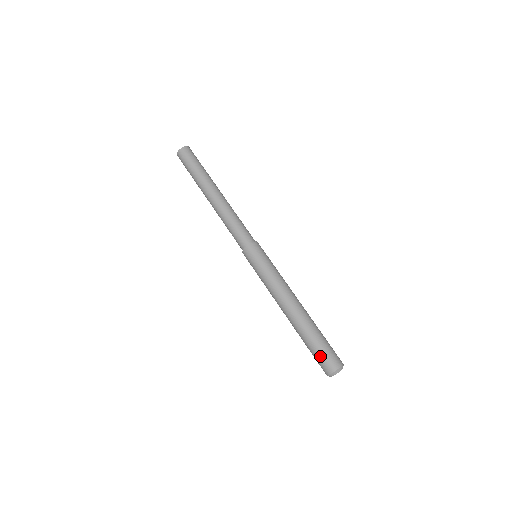
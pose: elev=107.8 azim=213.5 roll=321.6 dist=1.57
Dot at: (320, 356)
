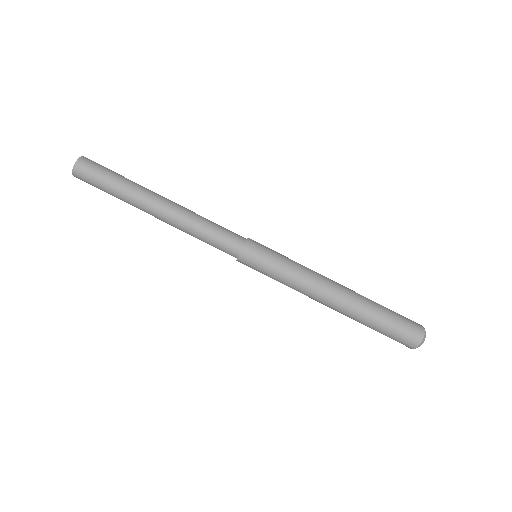
Dot at: (394, 337)
